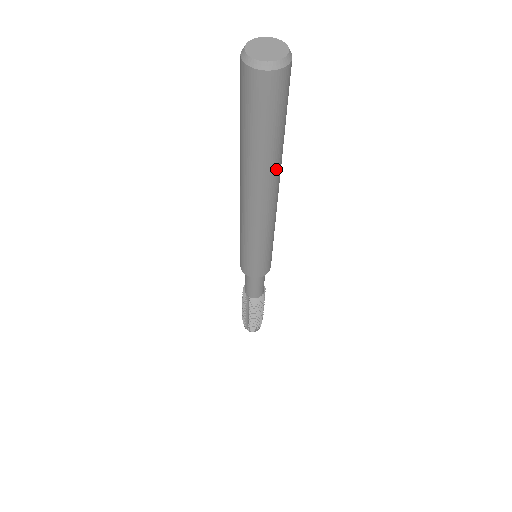
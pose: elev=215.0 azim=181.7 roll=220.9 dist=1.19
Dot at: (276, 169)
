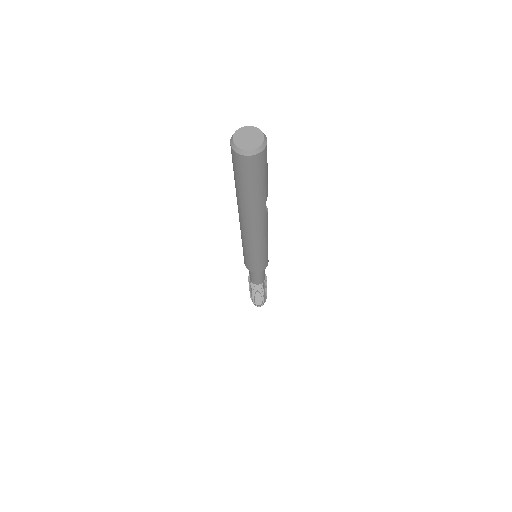
Dot at: (259, 209)
